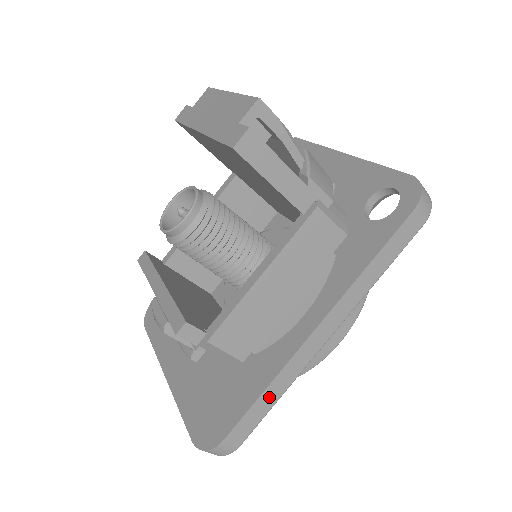
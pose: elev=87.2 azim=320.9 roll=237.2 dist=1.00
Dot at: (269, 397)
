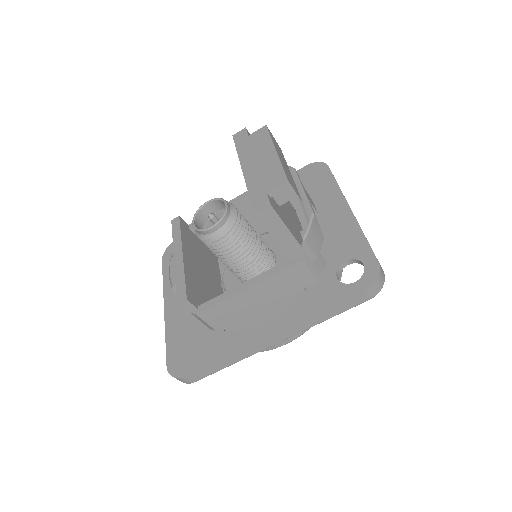
Dot at: (224, 363)
